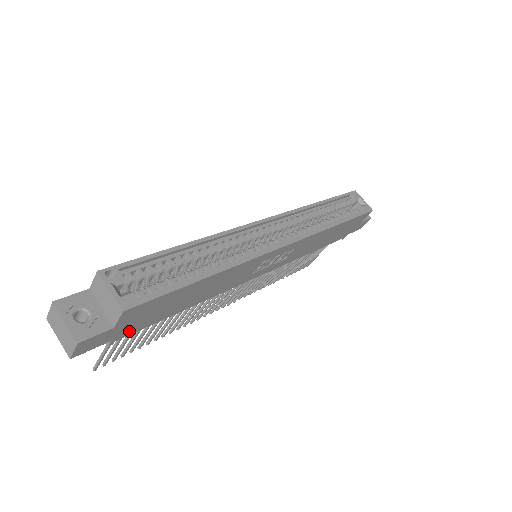
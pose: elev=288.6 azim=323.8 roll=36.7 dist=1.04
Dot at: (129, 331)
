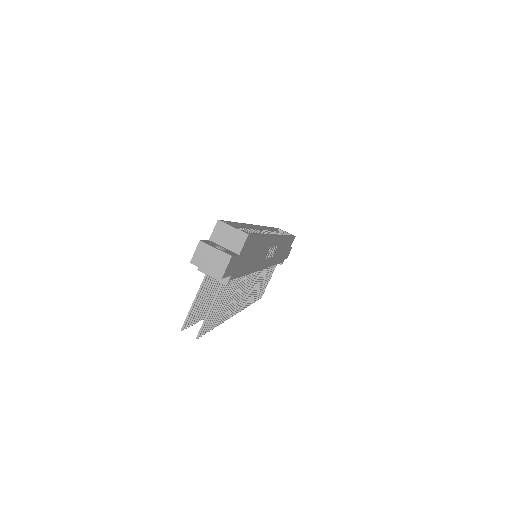
Dot at: (235, 272)
